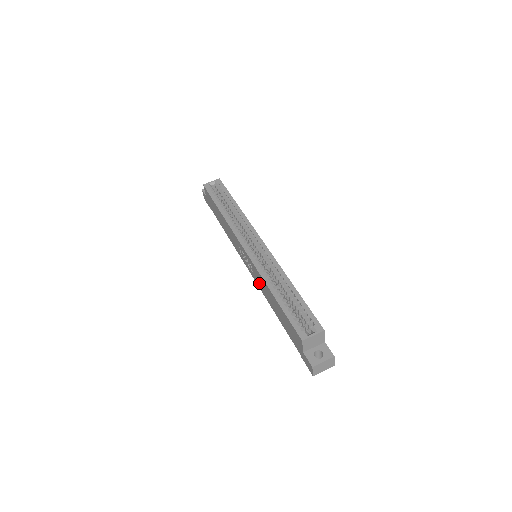
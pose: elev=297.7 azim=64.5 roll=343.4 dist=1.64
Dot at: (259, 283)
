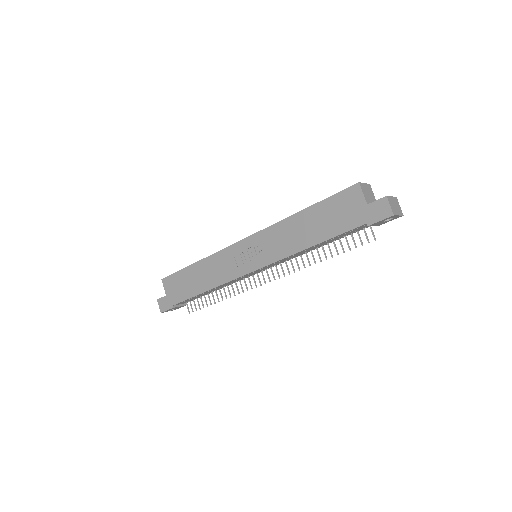
Dot at: (276, 249)
